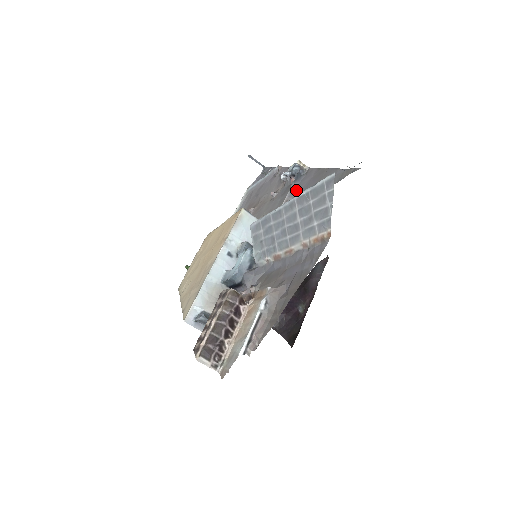
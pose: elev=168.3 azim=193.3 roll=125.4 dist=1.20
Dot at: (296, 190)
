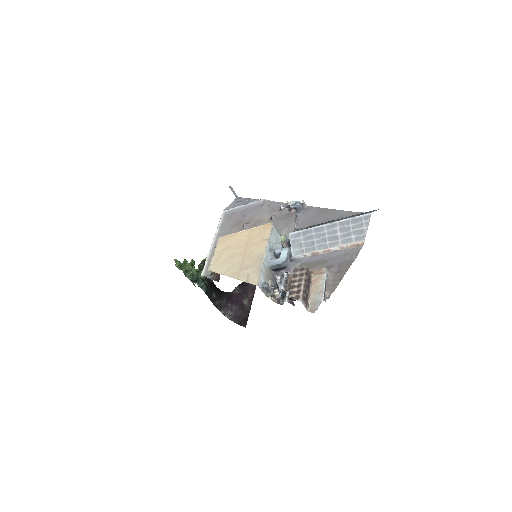
Dot at: (302, 217)
